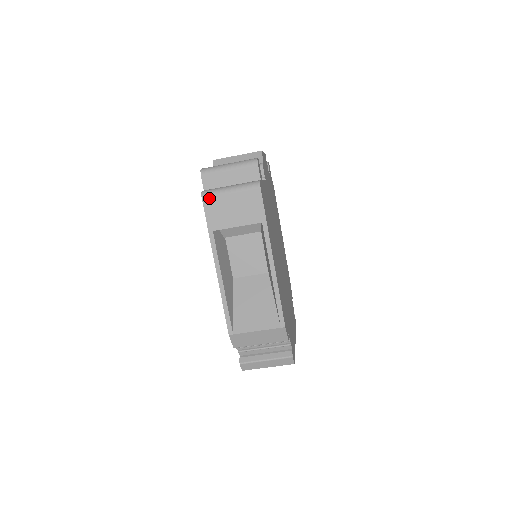
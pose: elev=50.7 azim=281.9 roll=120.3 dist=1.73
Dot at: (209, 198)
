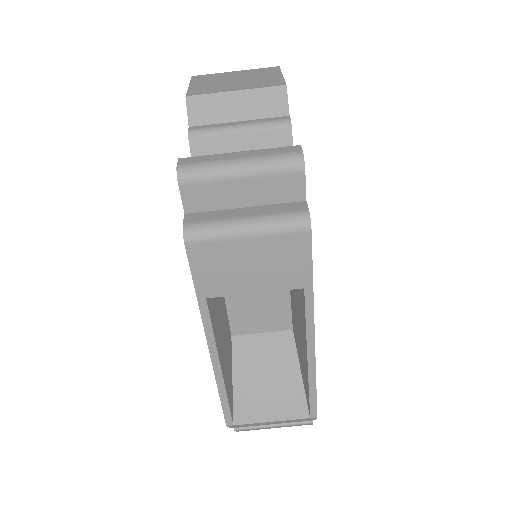
Dot at: (200, 244)
